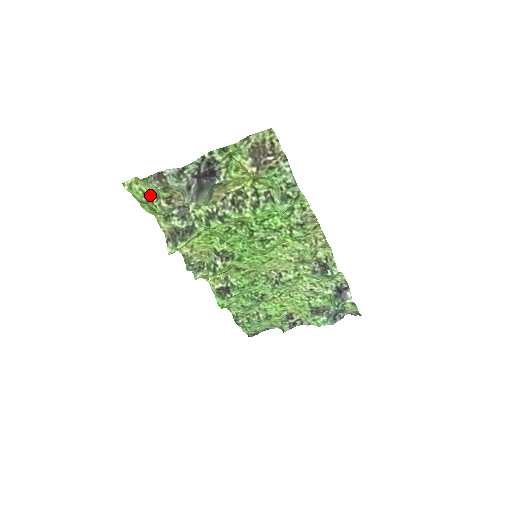
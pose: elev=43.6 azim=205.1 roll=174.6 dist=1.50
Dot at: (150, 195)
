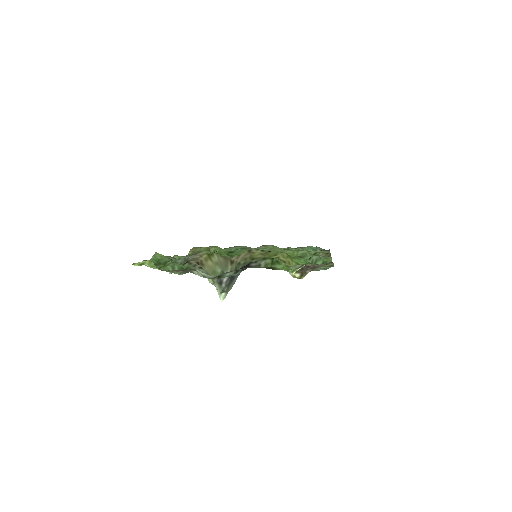
Dot at: (163, 264)
